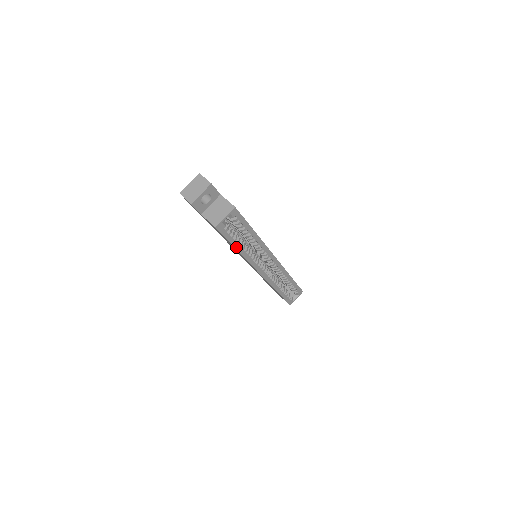
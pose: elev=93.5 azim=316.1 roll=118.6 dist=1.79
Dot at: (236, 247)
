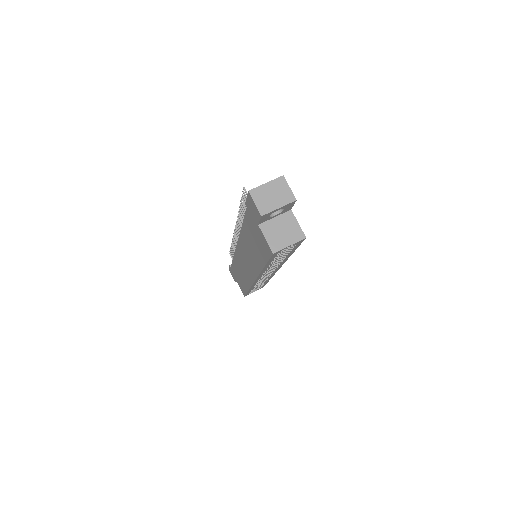
Dot at: (266, 265)
